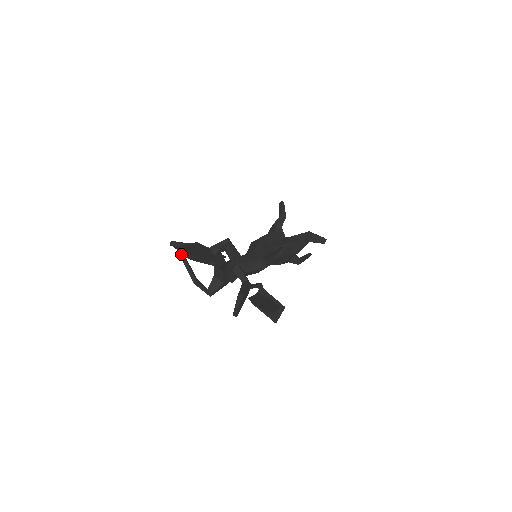
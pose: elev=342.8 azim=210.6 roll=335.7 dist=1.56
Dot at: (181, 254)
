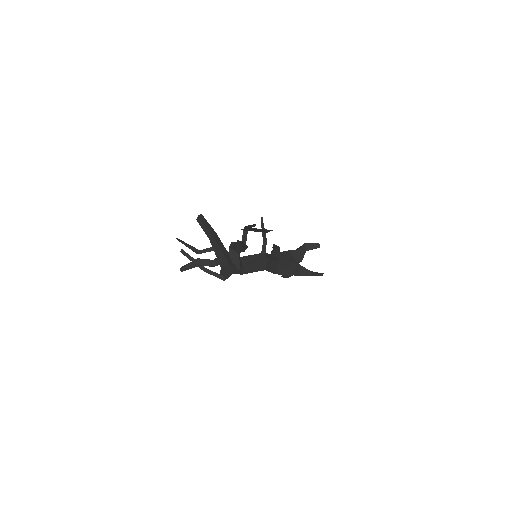
Dot at: (178, 240)
